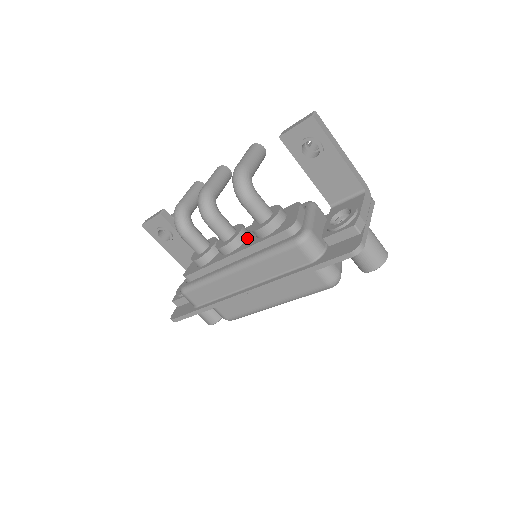
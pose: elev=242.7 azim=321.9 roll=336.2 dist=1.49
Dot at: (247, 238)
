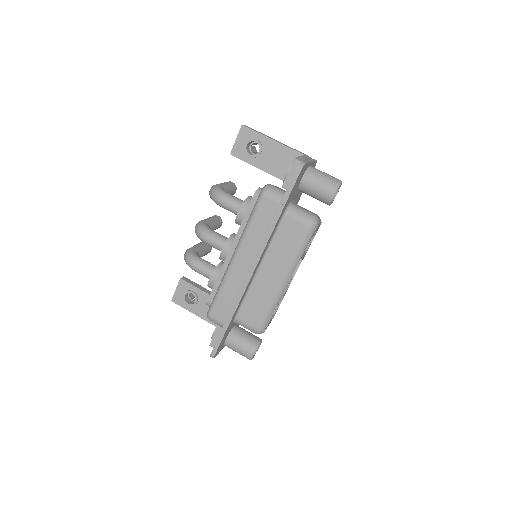
Dot at: occluded
